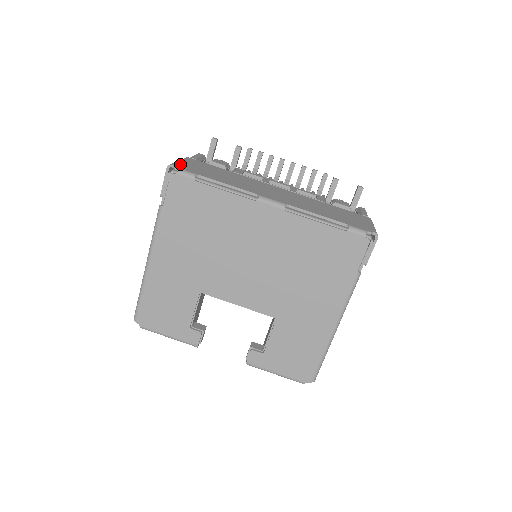
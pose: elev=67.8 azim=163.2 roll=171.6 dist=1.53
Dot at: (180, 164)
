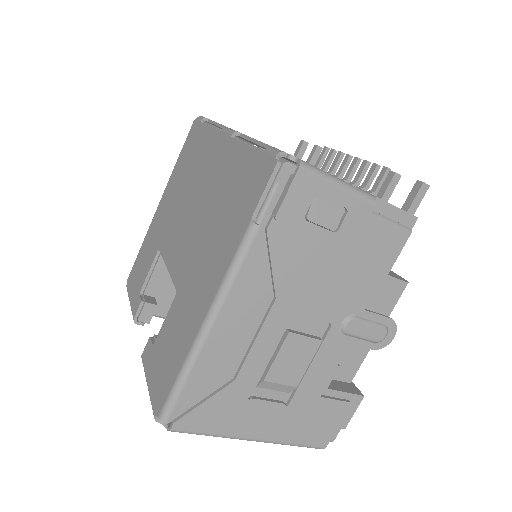
Dot at: occluded
